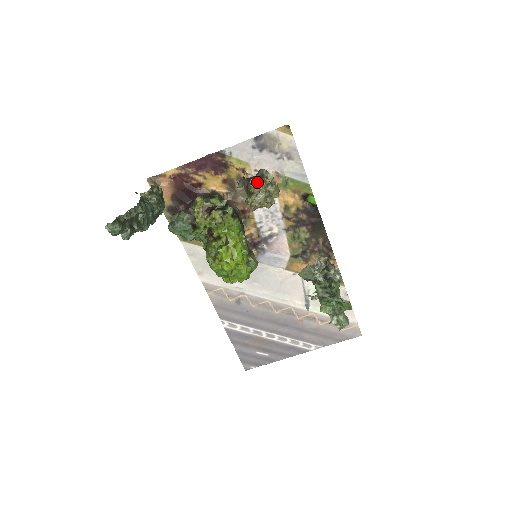
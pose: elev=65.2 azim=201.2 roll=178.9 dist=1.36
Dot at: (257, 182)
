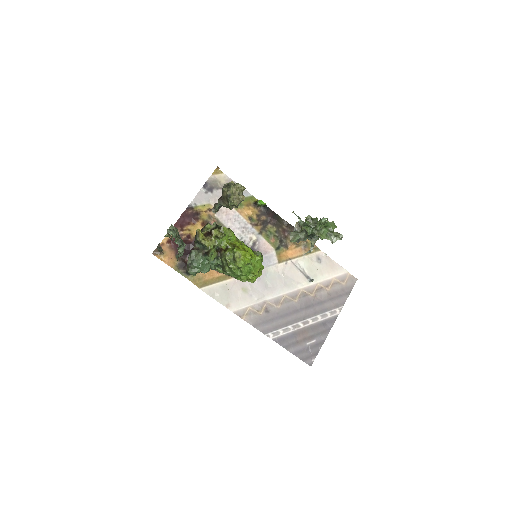
Dot at: (228, 188)
